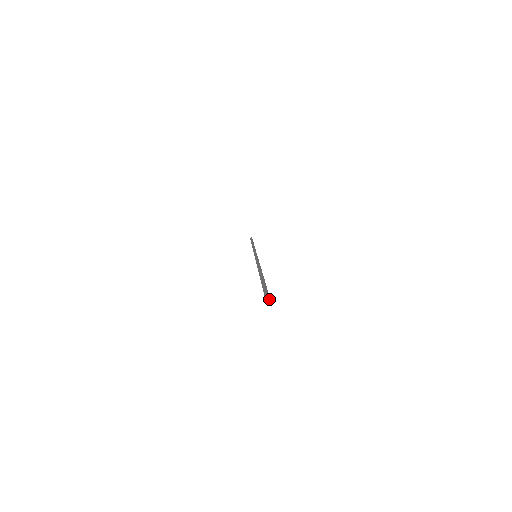
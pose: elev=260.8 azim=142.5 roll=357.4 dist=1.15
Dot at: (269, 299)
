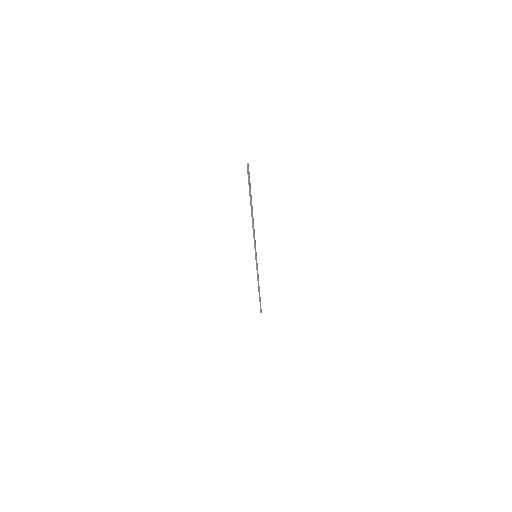
Dot at: (248, 164)
